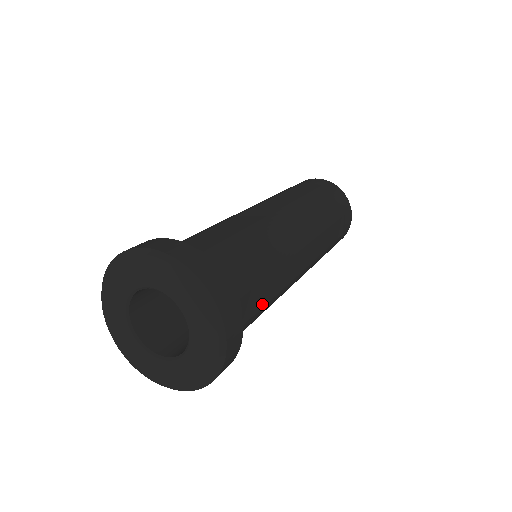
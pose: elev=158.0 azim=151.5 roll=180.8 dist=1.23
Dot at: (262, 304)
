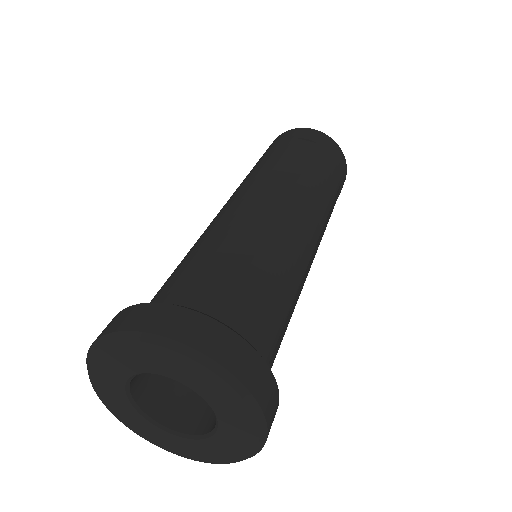
Dot at: (281, 341)
